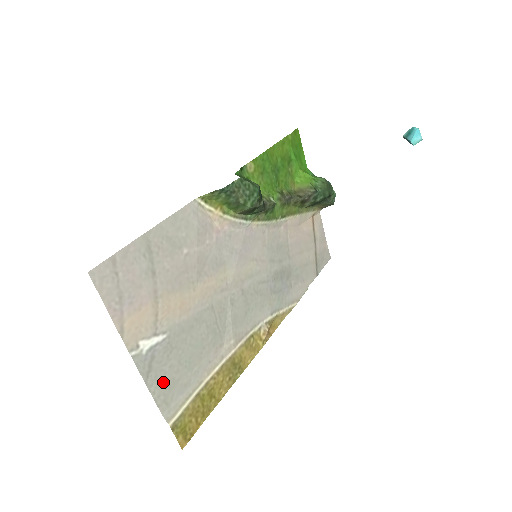
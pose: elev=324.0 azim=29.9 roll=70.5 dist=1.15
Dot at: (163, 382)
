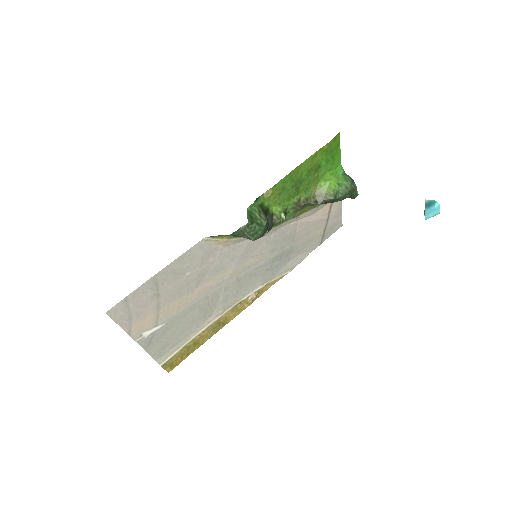
Dot at: (159, 346)
